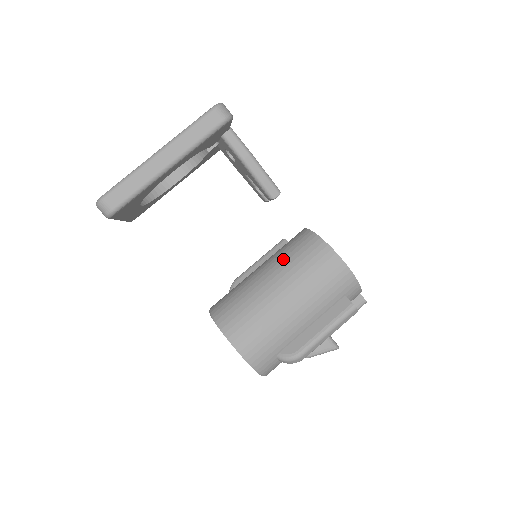
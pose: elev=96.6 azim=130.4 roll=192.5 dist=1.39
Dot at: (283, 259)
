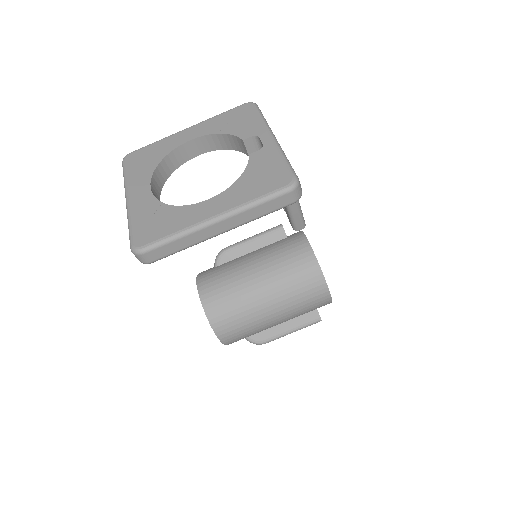
Dot at: (281, 274)
